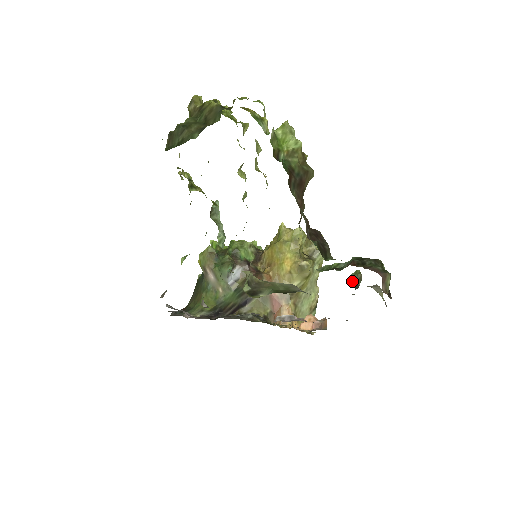
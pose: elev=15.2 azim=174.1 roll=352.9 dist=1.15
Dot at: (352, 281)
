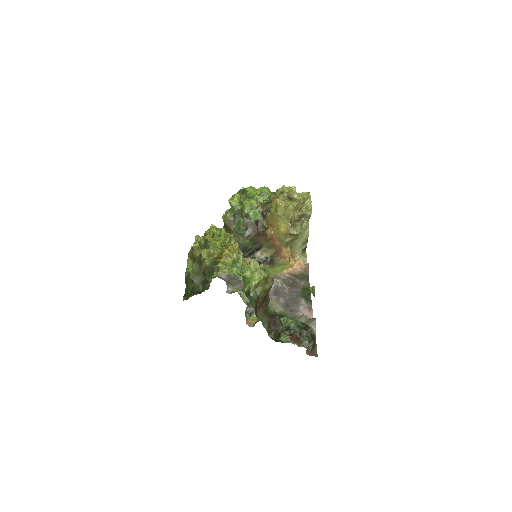
Dot at: (311, 291)
